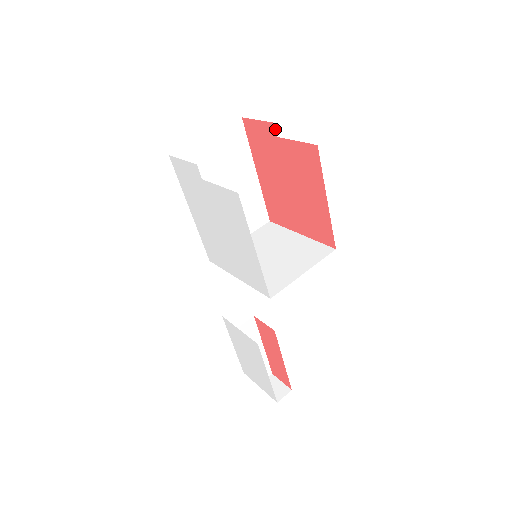
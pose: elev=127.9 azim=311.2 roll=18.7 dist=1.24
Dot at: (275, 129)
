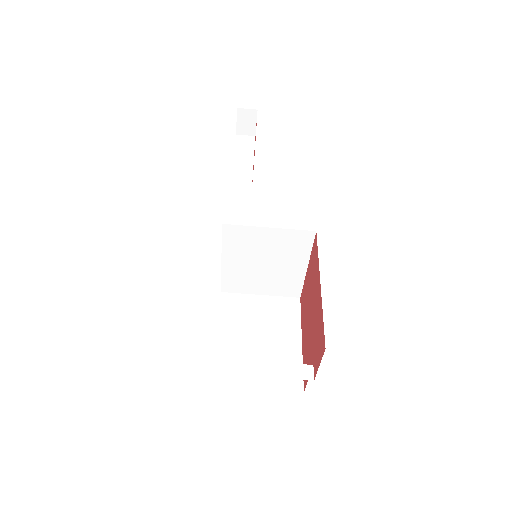
Dot at: (314, 373)
